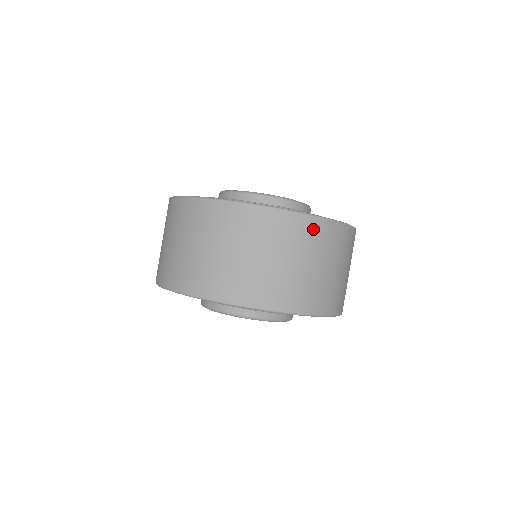
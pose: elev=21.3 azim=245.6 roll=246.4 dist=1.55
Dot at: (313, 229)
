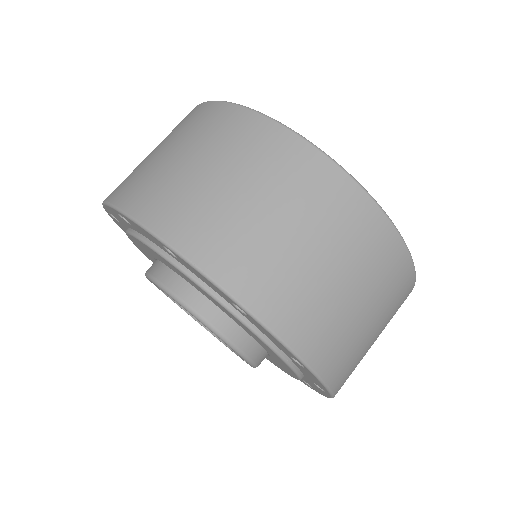
Dot at: occluded
